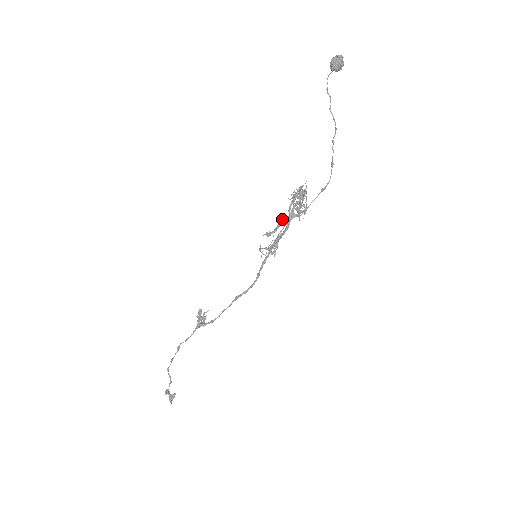
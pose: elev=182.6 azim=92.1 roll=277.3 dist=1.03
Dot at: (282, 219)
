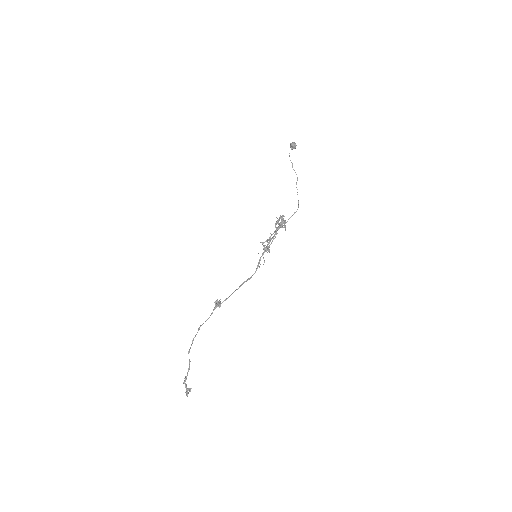
Dot at: (271, 234)
